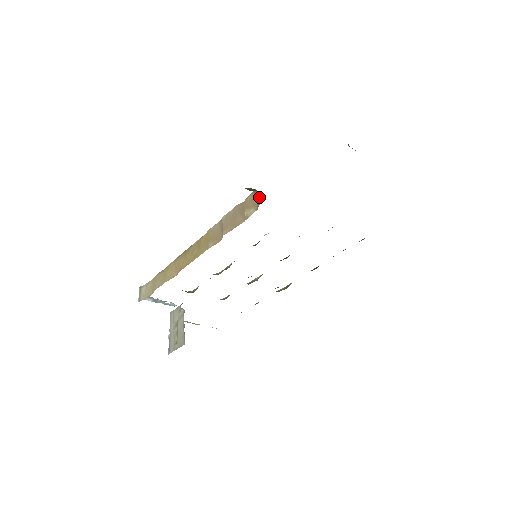
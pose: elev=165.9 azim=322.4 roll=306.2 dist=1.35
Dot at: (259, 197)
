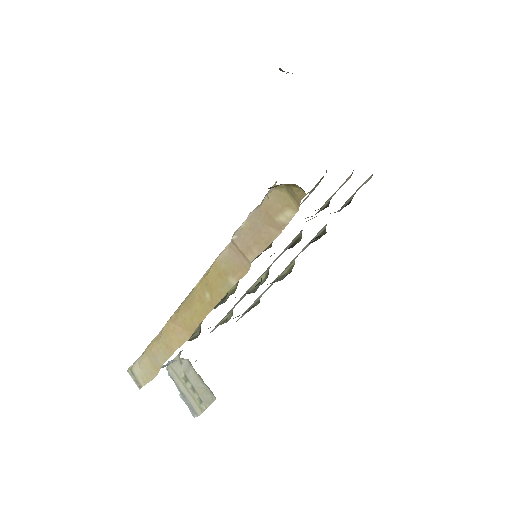
Dot at: (293, 192)
